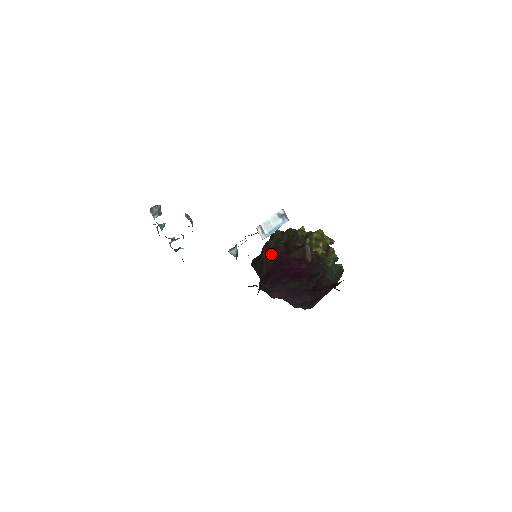
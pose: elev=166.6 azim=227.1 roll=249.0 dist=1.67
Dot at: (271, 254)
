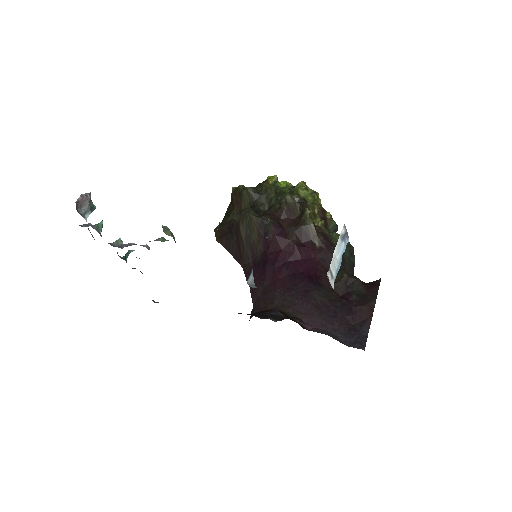
Dot at: (256, 233)
